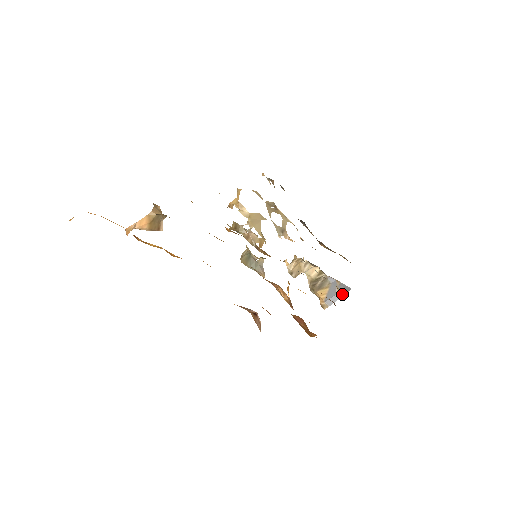
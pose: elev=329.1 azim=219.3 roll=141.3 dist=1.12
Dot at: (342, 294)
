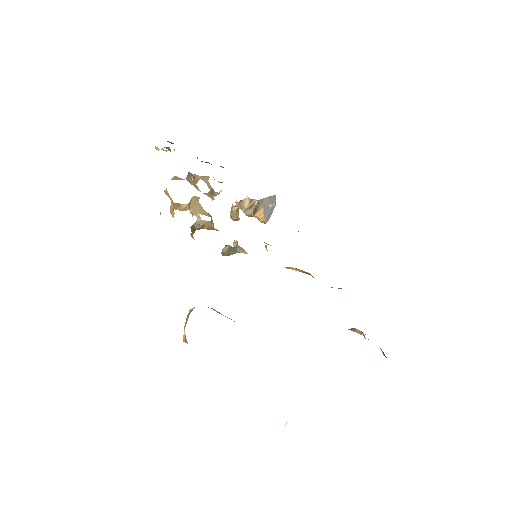
Dot at: (274, 205)
